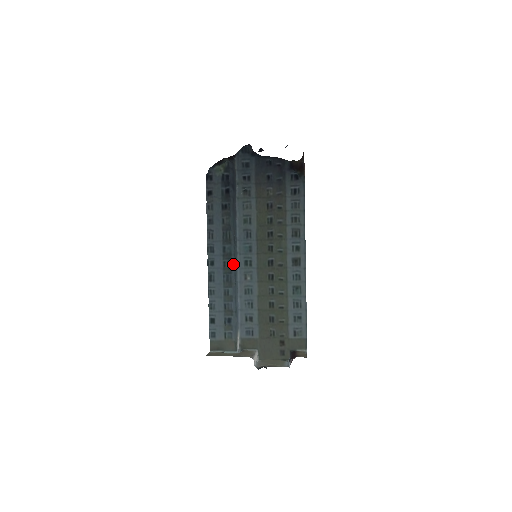
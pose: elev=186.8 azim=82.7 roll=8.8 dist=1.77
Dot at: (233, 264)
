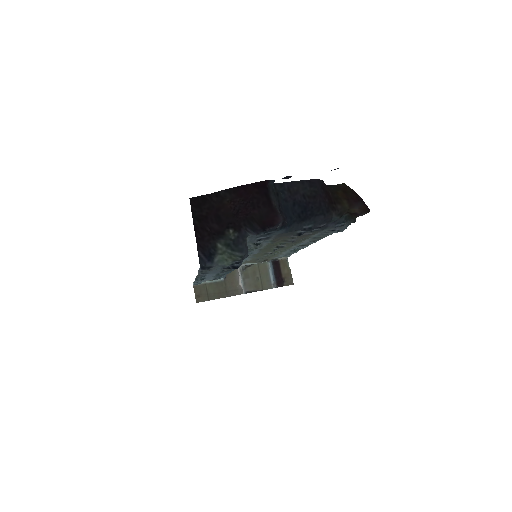
Dot at: occluded
